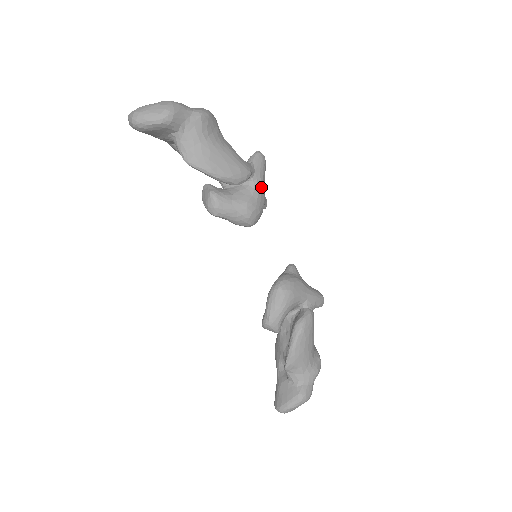
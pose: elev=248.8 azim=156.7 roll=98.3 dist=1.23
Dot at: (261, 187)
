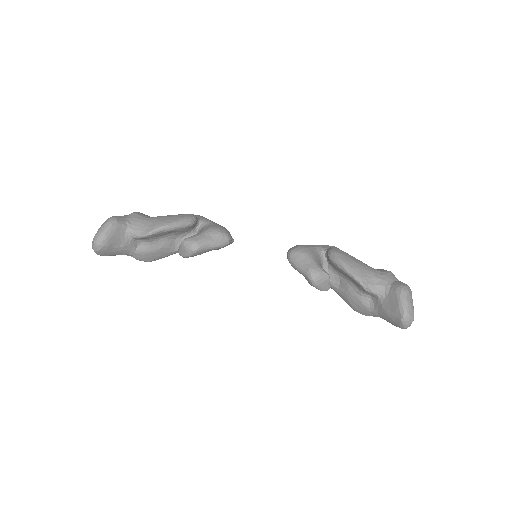
Dot at: (212, 222)
